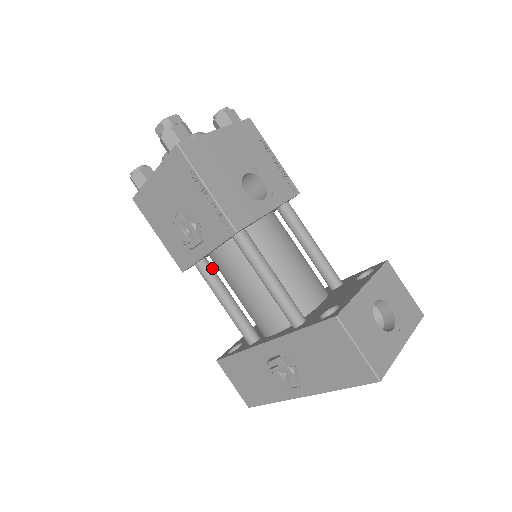
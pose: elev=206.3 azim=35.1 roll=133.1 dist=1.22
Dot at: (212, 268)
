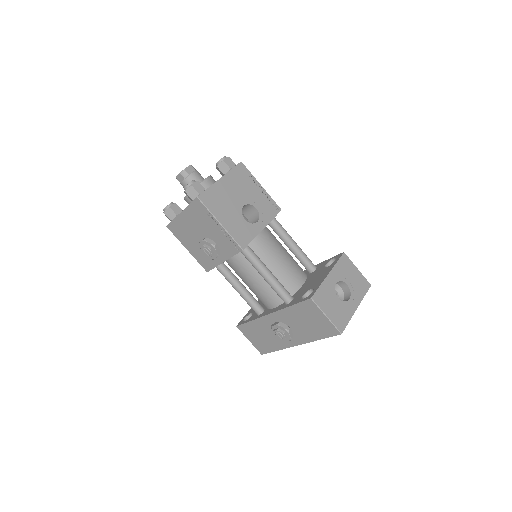
Dot at: (227, 267)
